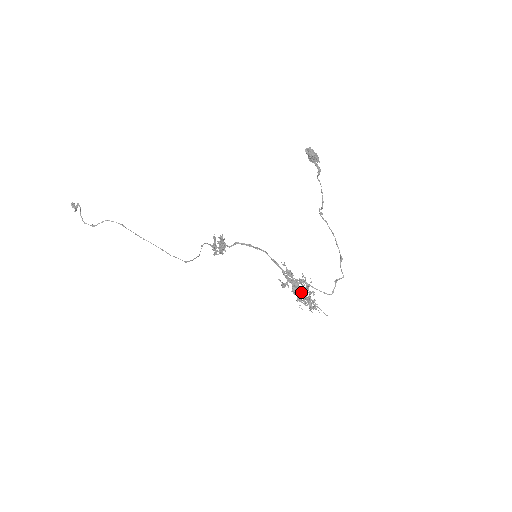
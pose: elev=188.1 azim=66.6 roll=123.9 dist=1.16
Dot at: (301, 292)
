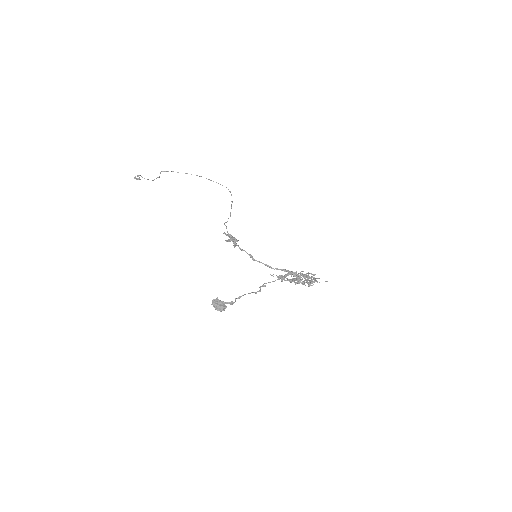
Dot at: occluded
